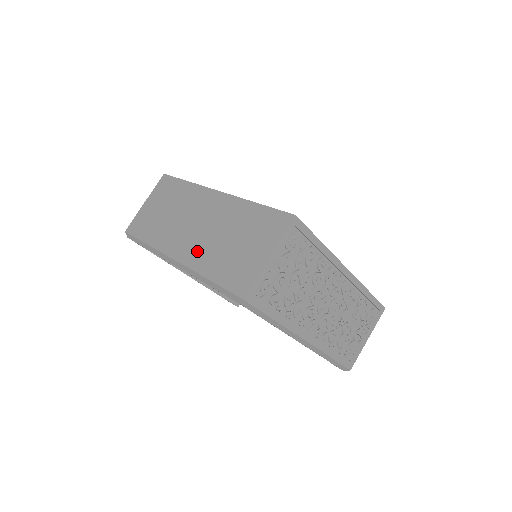
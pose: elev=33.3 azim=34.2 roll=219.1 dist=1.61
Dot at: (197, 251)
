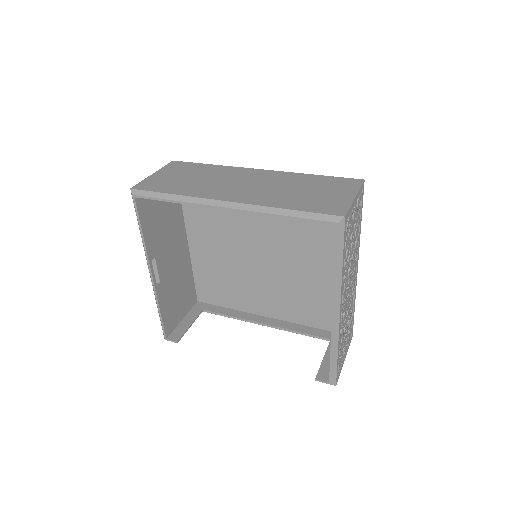
Dot at: (259, 196)
